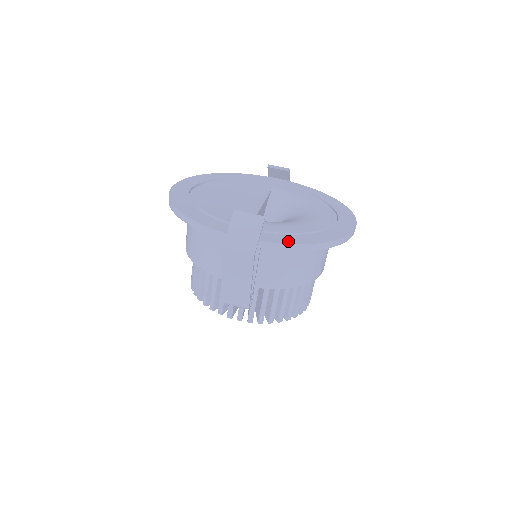
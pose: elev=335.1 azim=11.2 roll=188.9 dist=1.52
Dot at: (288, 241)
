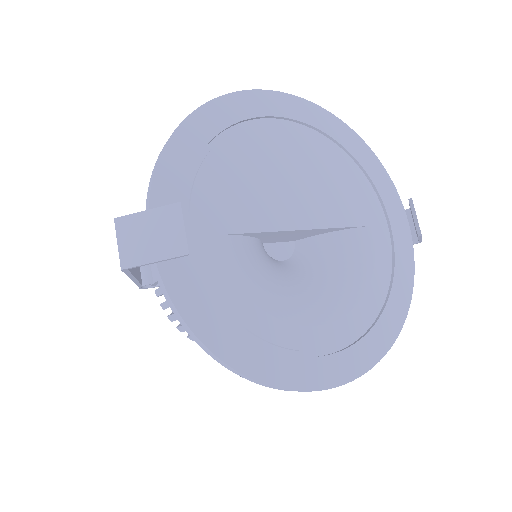
Dot at: (186, 306)
